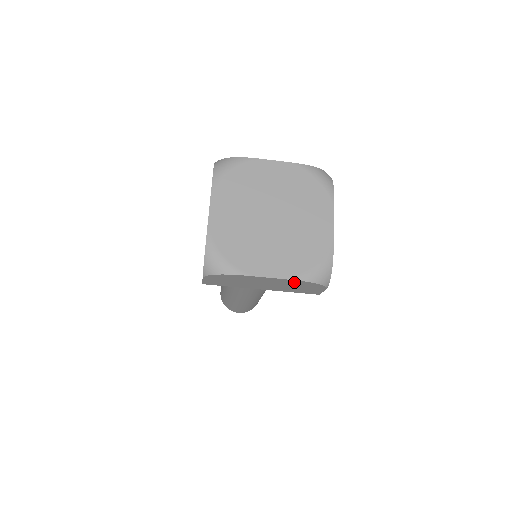
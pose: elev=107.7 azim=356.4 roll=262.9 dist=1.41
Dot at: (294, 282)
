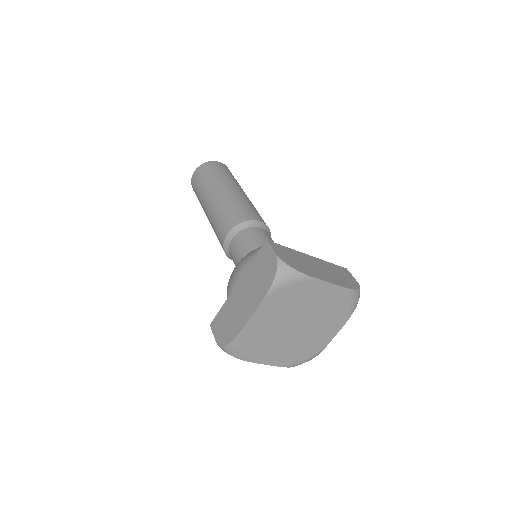
Dot at: occluded
